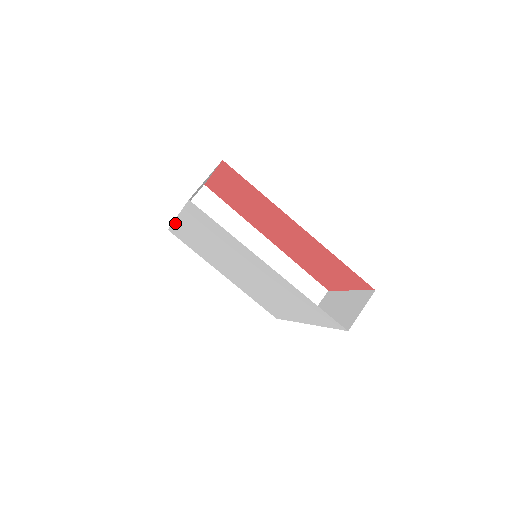
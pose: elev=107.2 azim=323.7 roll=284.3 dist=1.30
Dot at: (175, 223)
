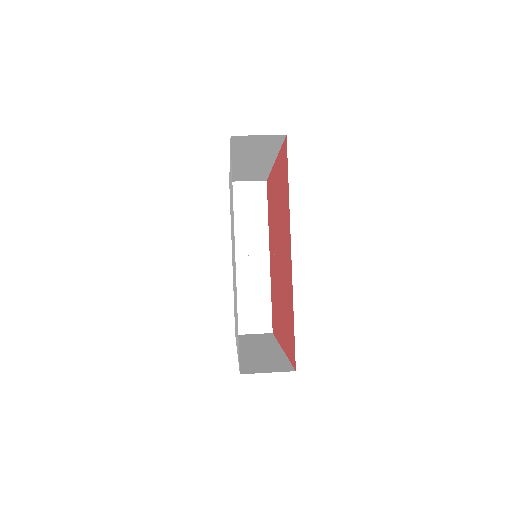
Dot at: occluded
